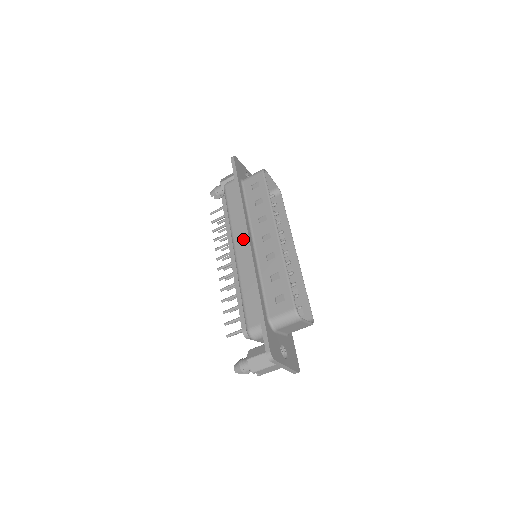
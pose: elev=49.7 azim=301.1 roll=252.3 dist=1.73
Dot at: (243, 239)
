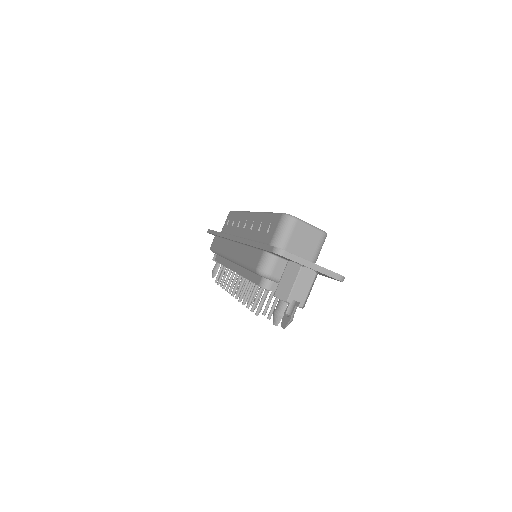
Dot at: (231, 245)
